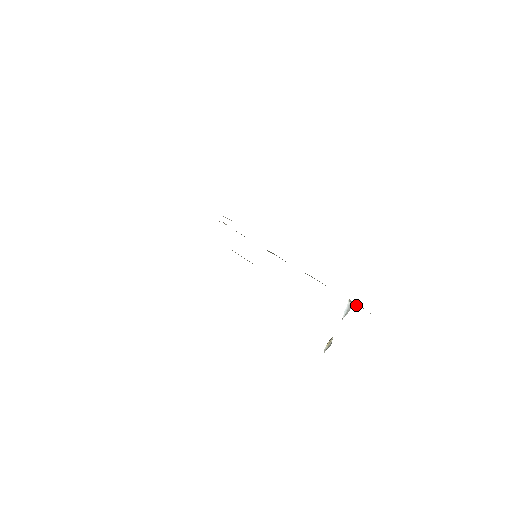
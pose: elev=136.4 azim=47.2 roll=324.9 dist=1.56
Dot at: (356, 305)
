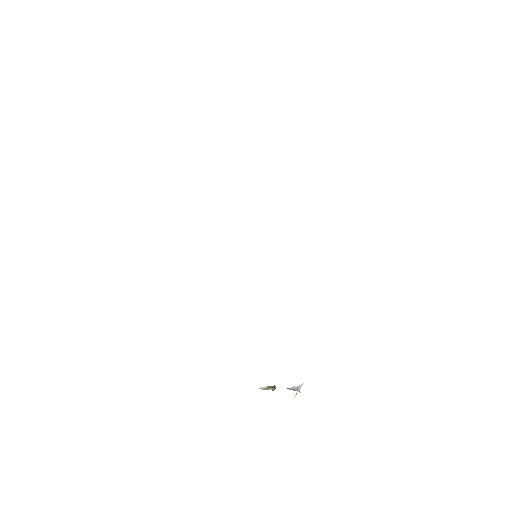
Dot at: occluded
